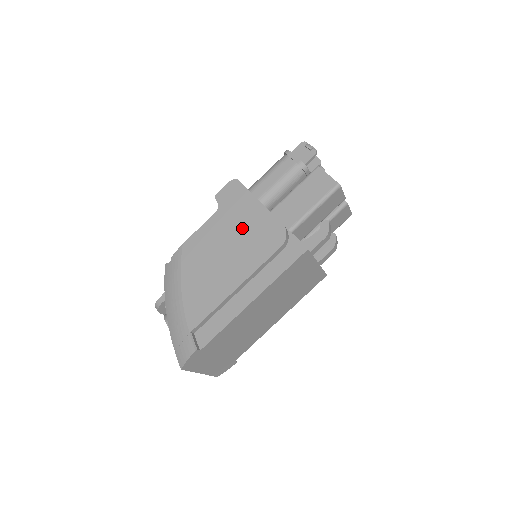
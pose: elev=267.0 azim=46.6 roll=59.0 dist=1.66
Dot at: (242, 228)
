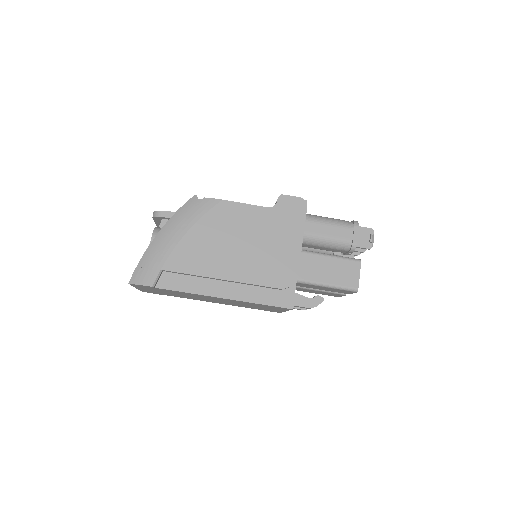
Dot at: (272, 243)
